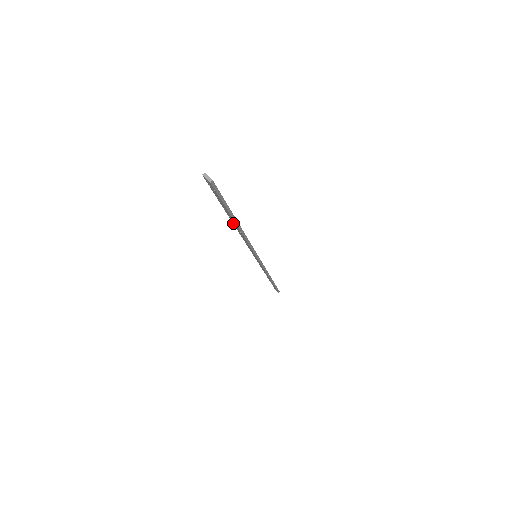
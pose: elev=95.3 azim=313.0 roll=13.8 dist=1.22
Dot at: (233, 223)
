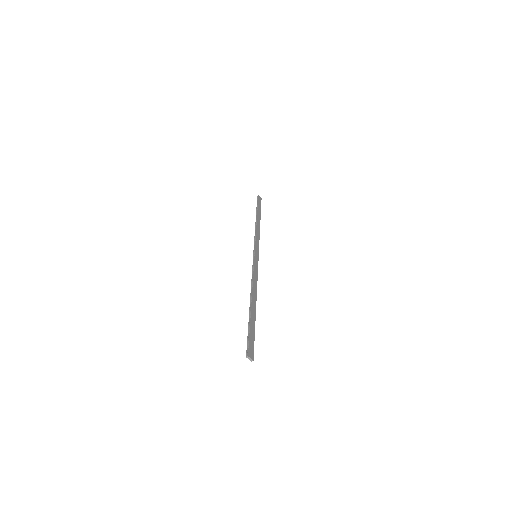
Dot at: (251, 301)
